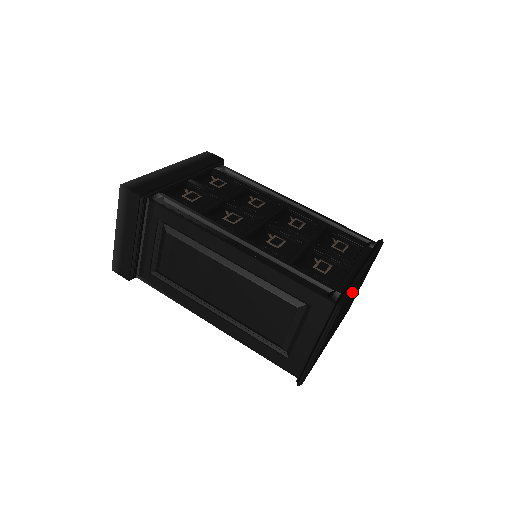
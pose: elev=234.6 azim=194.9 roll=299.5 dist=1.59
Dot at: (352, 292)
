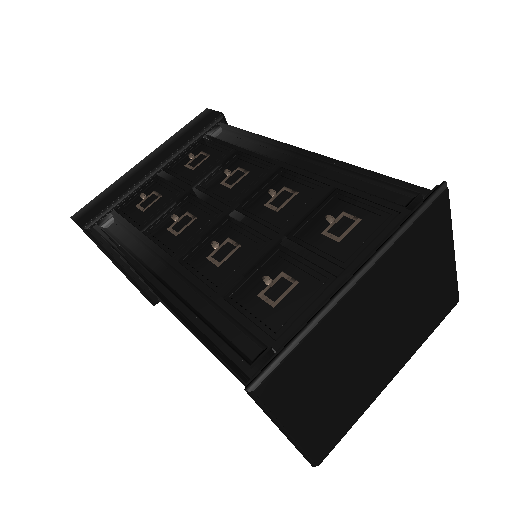
Dot at: (335, 329)
